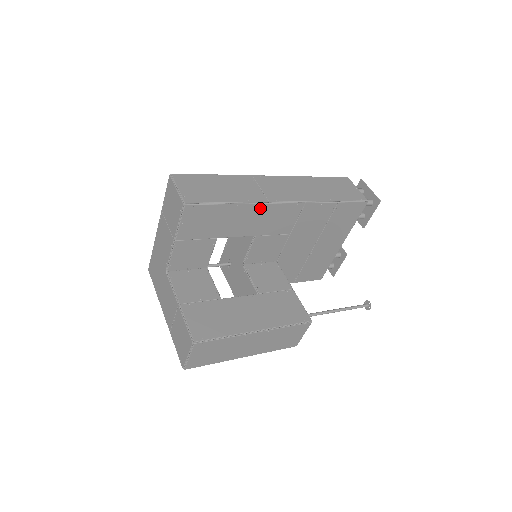
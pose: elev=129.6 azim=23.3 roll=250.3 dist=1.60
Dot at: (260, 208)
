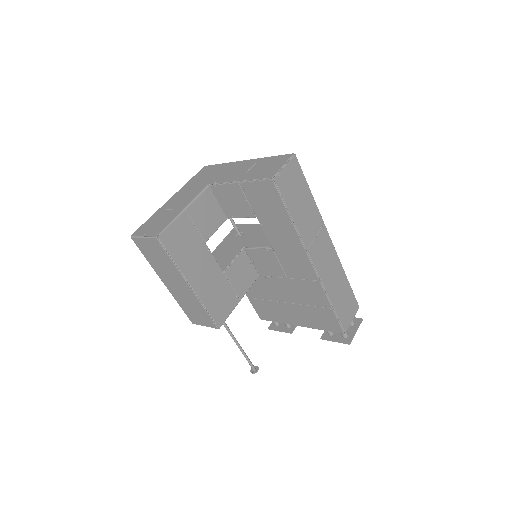
Dot at: (298, 244)
